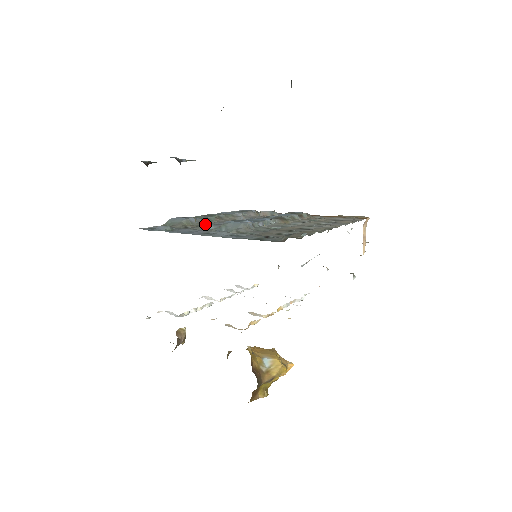
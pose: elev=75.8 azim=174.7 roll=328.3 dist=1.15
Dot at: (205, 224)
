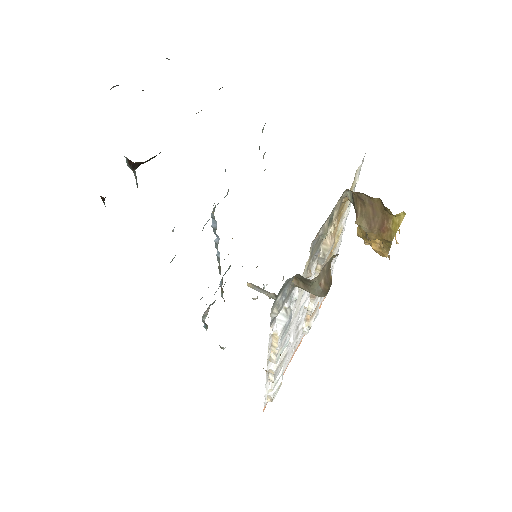
Dot at: occluded
